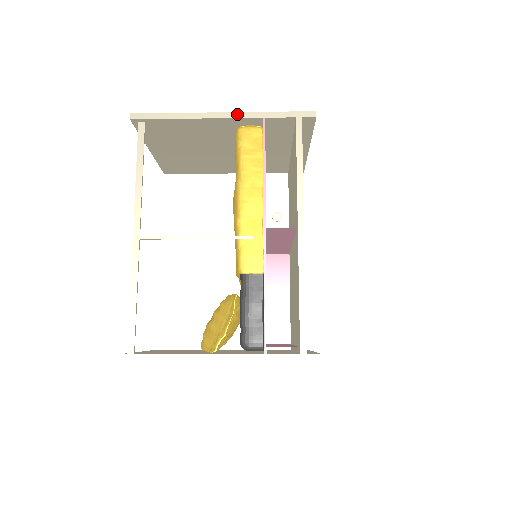
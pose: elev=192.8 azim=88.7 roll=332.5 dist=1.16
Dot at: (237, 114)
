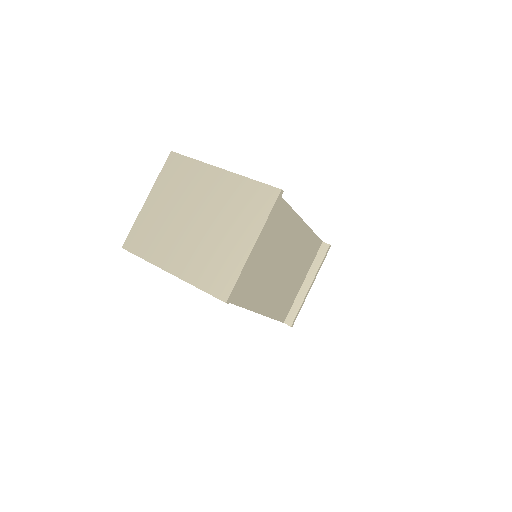
Dot at: (179, 278)
